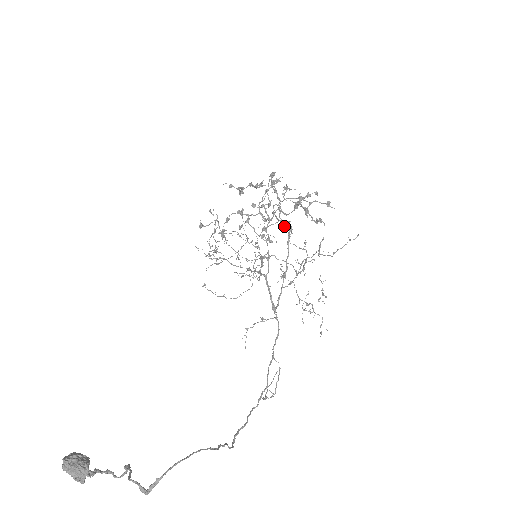
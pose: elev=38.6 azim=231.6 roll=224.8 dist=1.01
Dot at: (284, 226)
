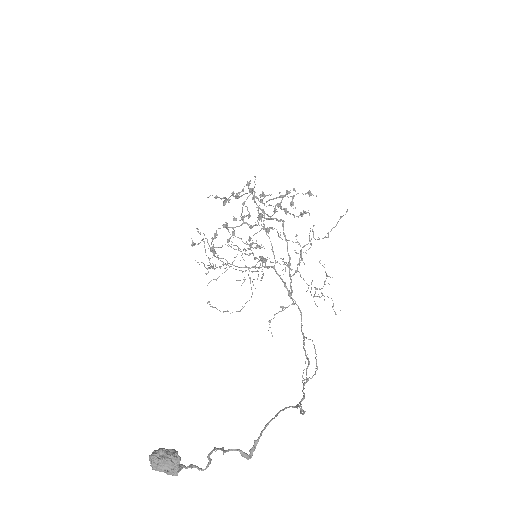
Dot at: occluded
